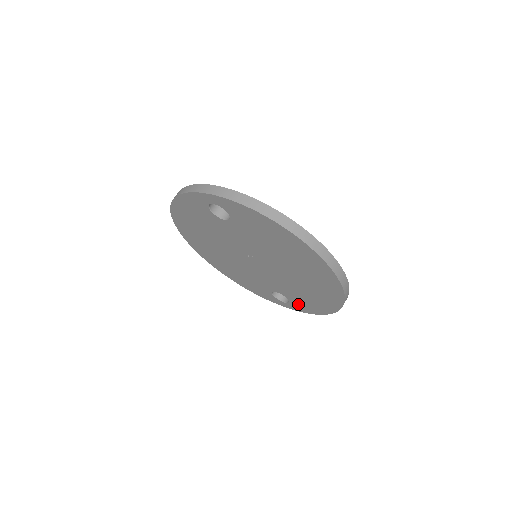
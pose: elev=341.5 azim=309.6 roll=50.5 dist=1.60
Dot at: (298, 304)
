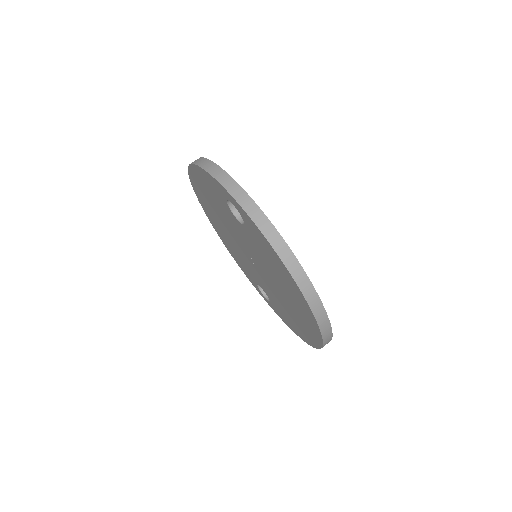
Dot at: (277, 309)
